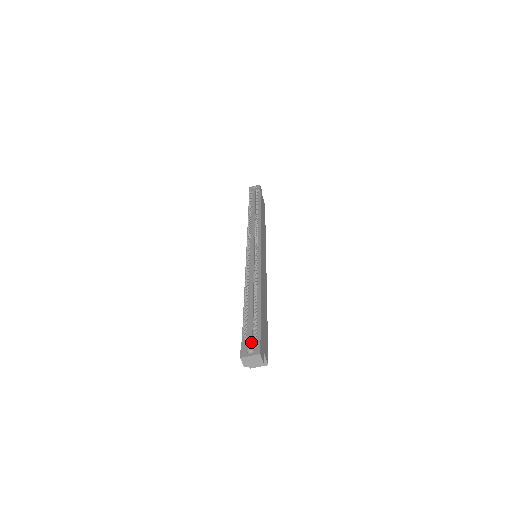
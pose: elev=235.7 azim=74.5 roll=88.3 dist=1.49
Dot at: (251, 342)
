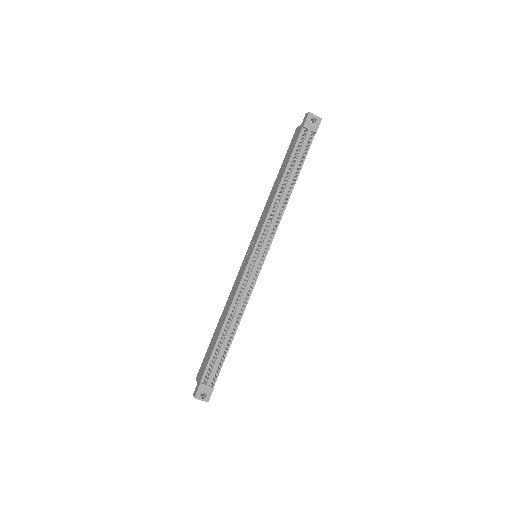
Dot at: (207, 388)
